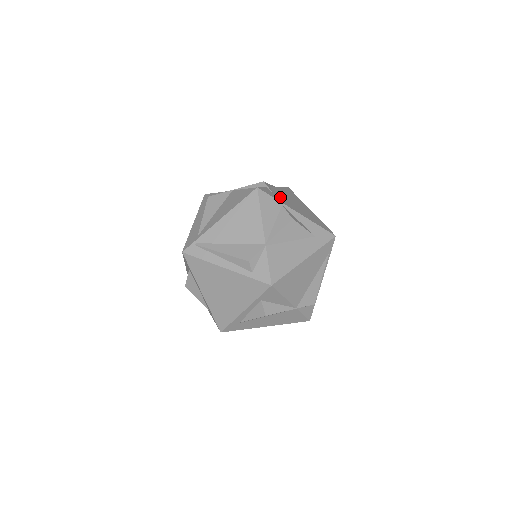
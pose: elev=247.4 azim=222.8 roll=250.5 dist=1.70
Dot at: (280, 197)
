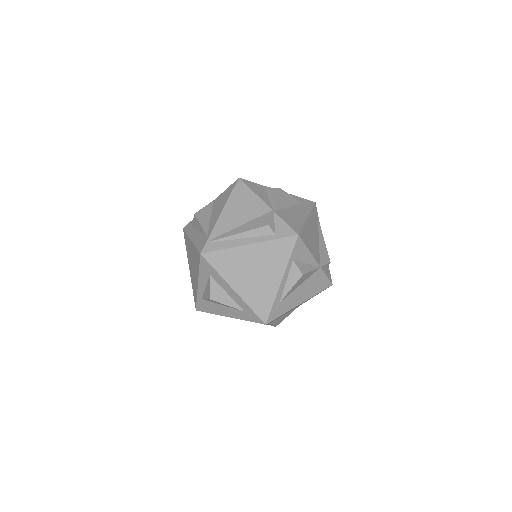
Dot at: occluded
